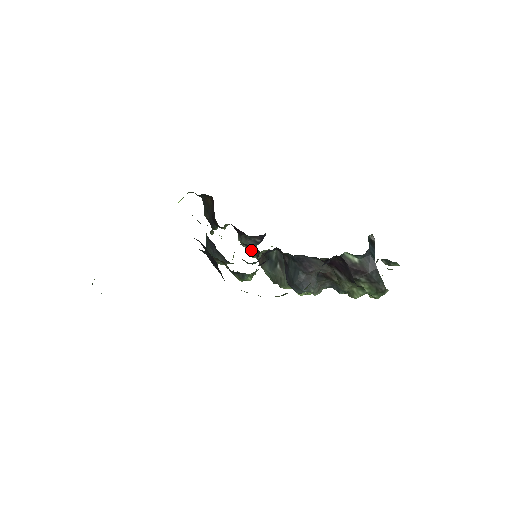
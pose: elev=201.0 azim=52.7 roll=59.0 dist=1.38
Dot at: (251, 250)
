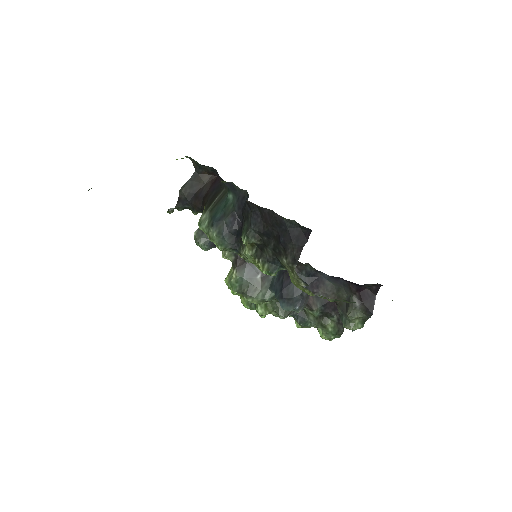
Dot at: occluded
